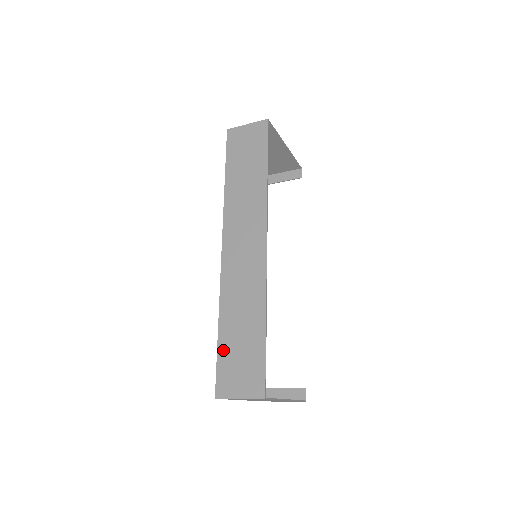
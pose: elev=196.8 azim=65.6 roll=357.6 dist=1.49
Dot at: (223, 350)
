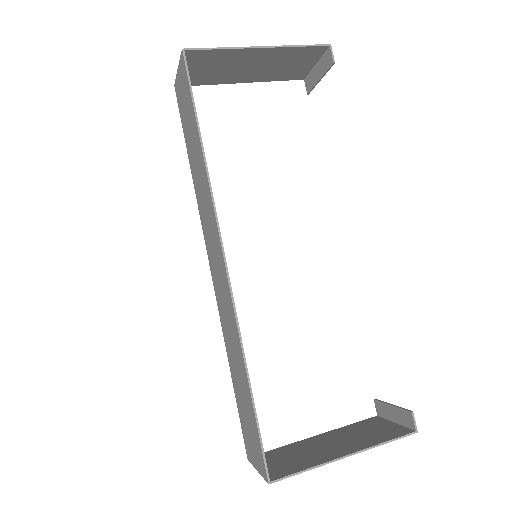
Dot at: (238, 402)
